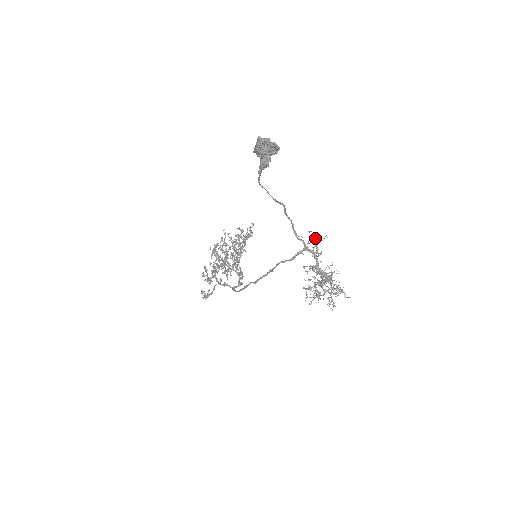
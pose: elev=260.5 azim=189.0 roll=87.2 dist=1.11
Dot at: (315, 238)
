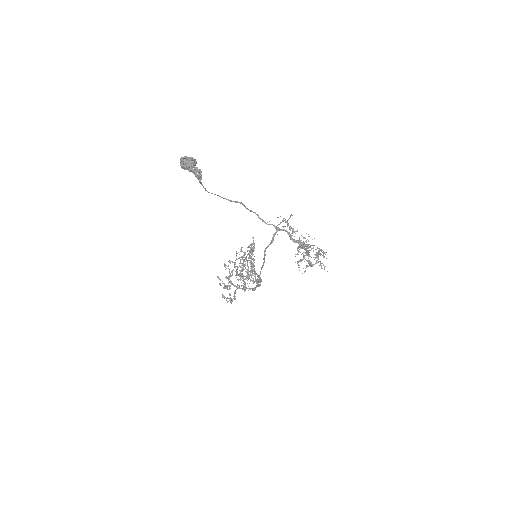
Dot at: (285, 221)
